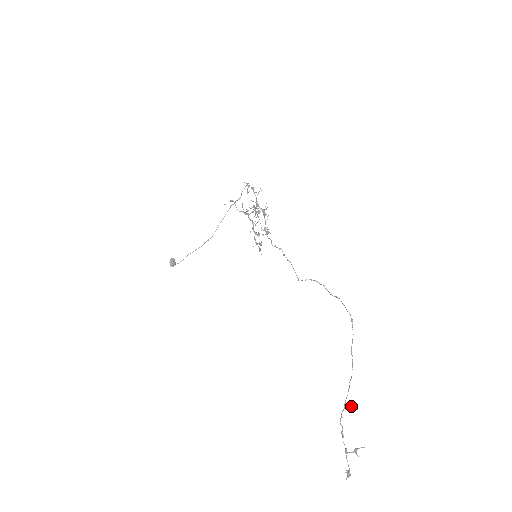
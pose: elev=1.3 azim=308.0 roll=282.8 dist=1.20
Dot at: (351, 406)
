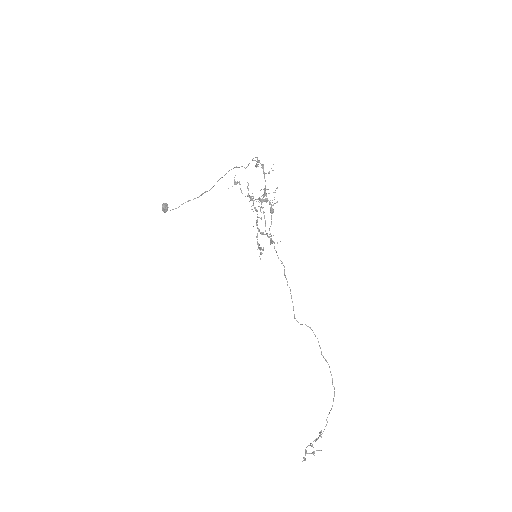
Dot at: (317, 439)
